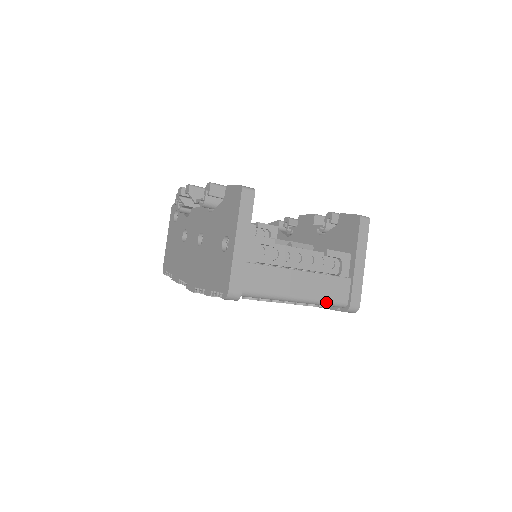
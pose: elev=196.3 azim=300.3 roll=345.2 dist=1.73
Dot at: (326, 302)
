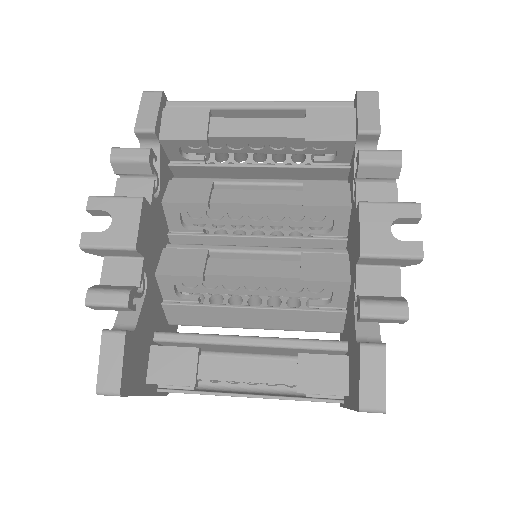
Dot at: occluded
